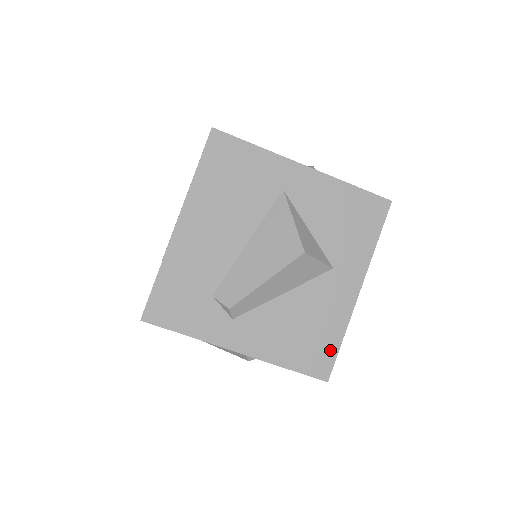
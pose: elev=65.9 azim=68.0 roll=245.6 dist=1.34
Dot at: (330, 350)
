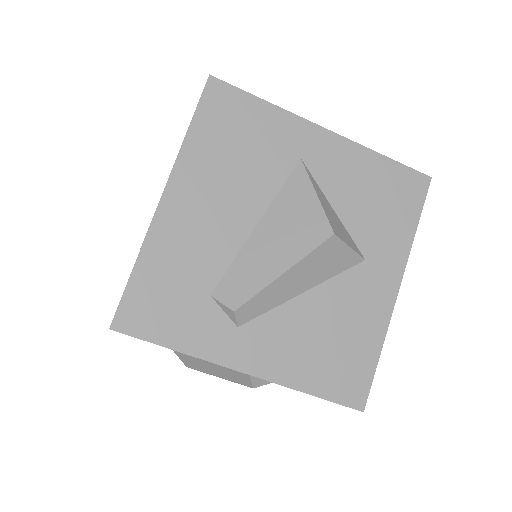
Dot at: (365, 368)
